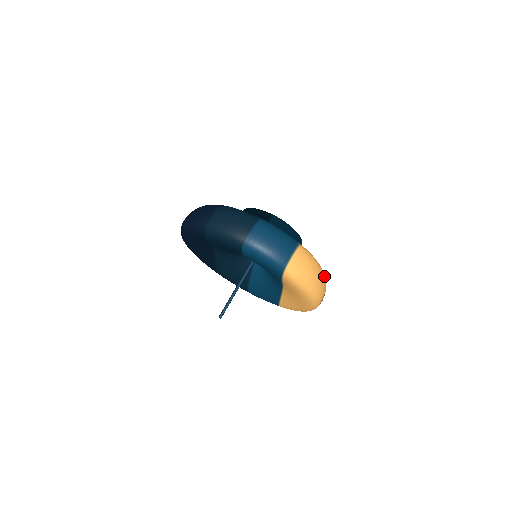
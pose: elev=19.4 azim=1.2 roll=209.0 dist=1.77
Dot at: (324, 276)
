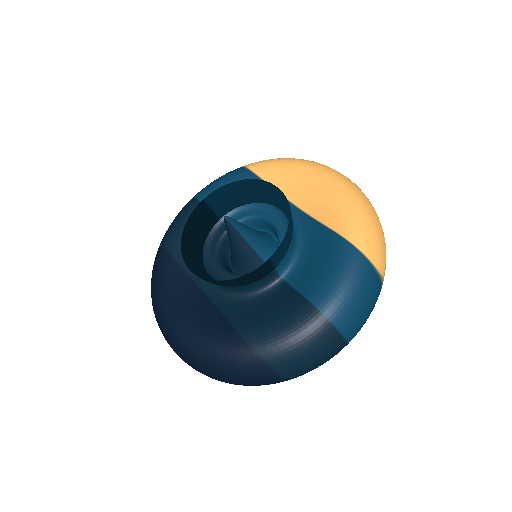
Dot at: (361, 195)
